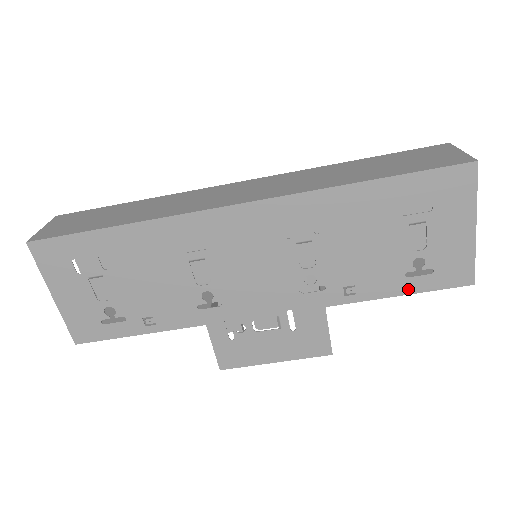
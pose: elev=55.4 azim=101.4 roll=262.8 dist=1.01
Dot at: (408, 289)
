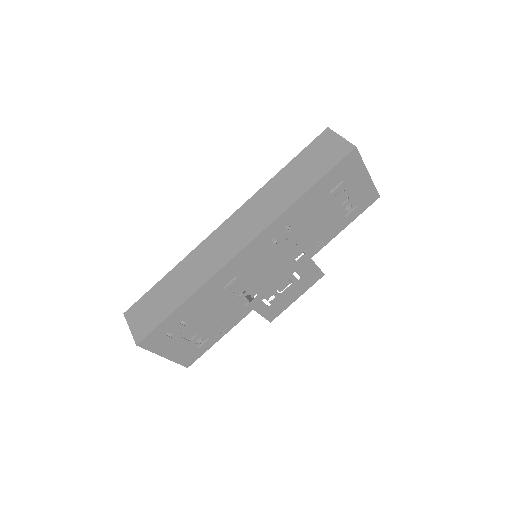
Dot at: (349, 222)
